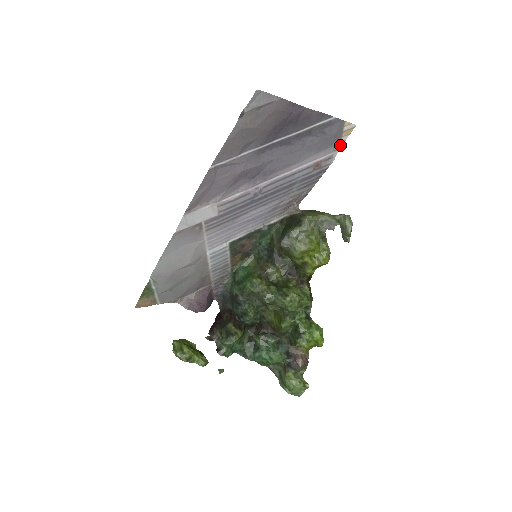
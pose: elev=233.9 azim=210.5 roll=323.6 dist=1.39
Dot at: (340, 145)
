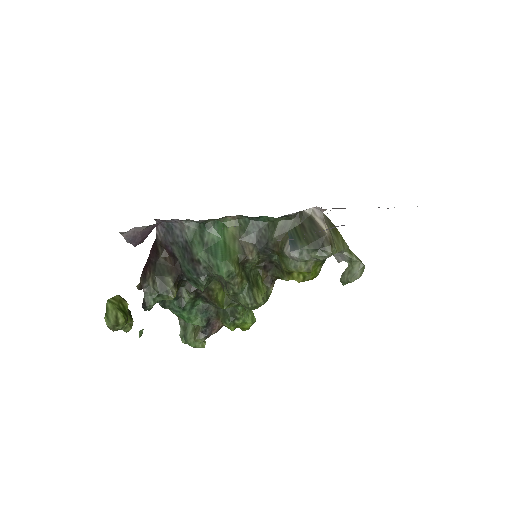
Dot at: occluded
